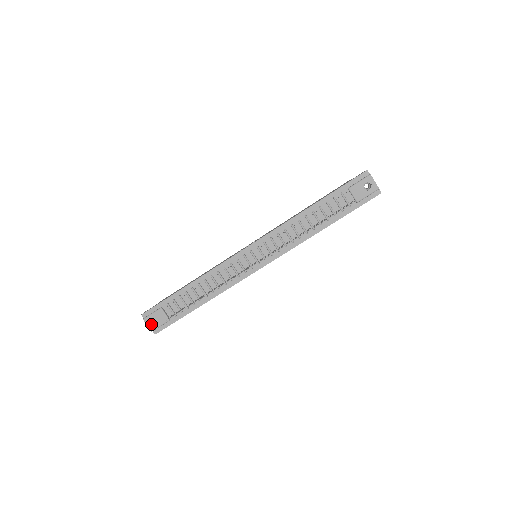
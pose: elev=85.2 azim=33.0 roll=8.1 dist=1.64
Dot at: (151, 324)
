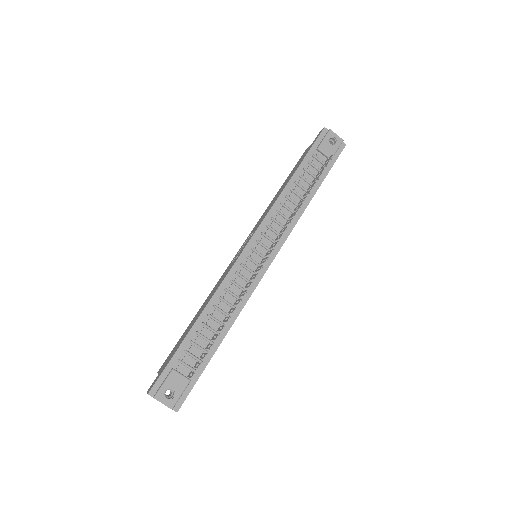
Dot at: (167, 399)
